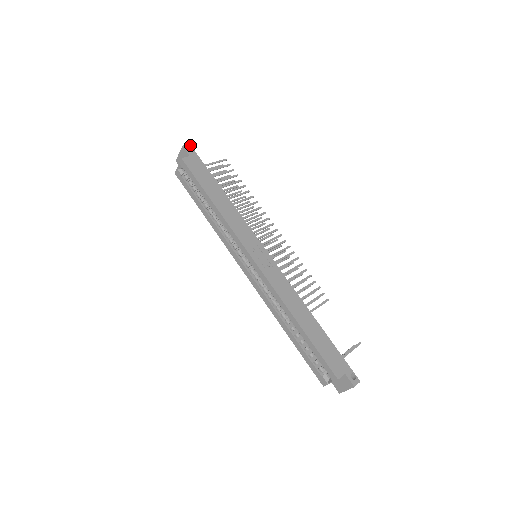
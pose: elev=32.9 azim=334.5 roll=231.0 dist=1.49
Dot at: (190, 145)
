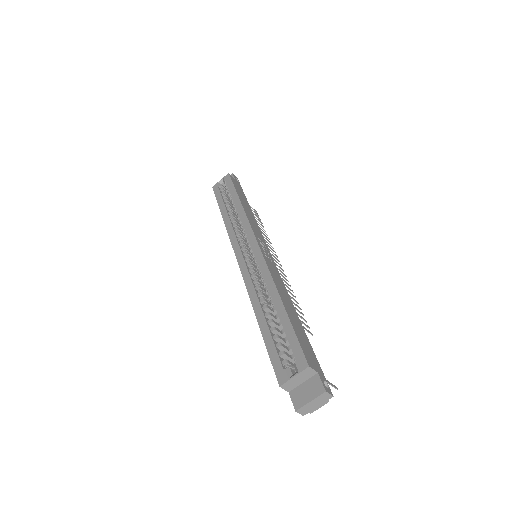
Dot at: occluded
